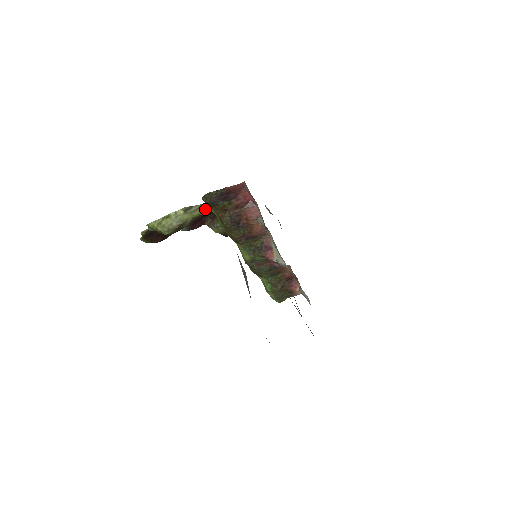
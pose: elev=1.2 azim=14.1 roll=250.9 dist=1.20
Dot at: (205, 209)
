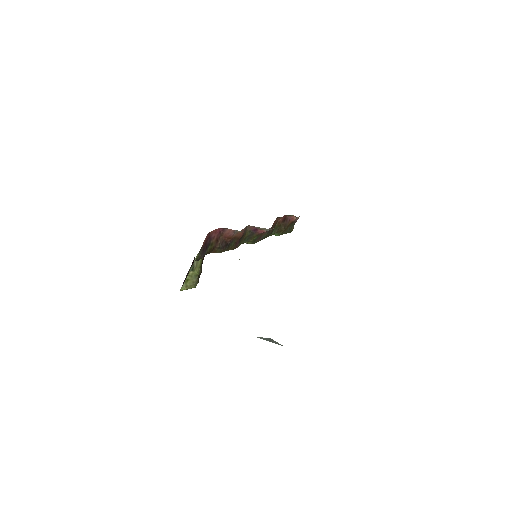
Dot at: occluded
